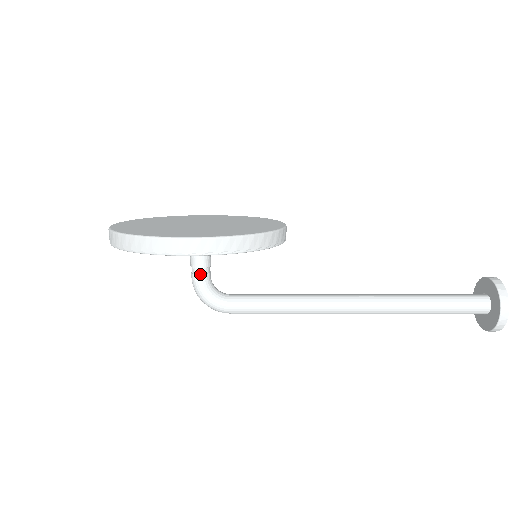
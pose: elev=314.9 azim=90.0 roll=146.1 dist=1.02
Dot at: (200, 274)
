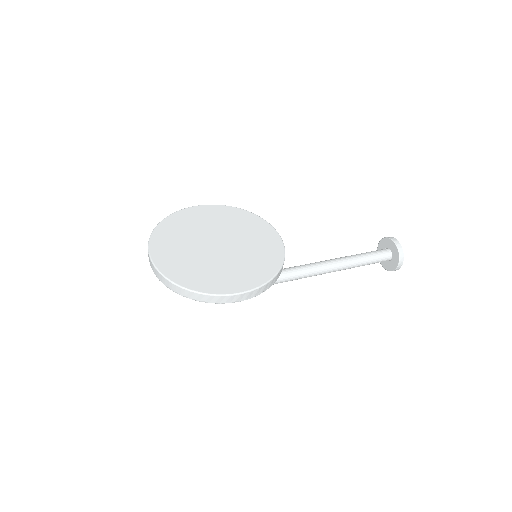
Dot at: occluded
